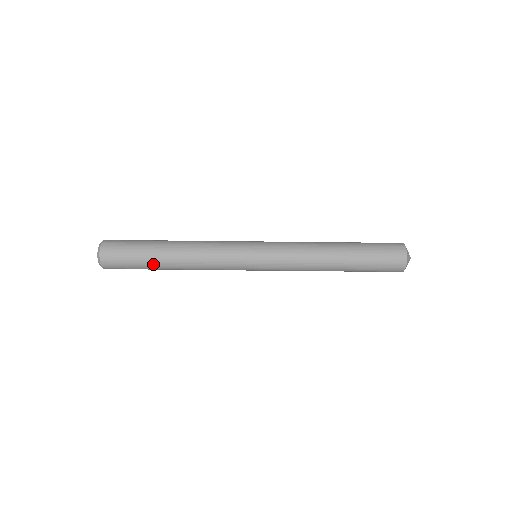
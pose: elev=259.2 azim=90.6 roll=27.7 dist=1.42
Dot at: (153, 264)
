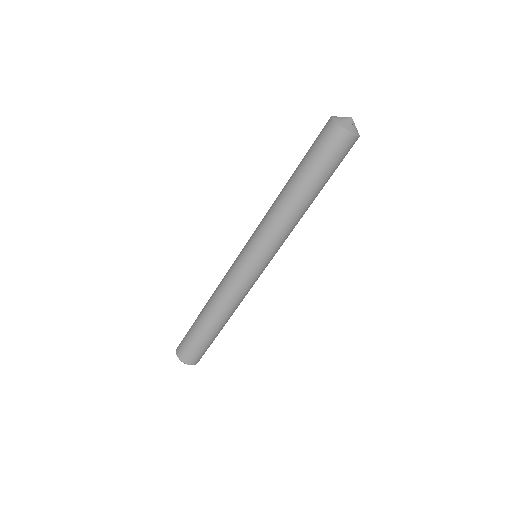
Dot at: (213, 335)
